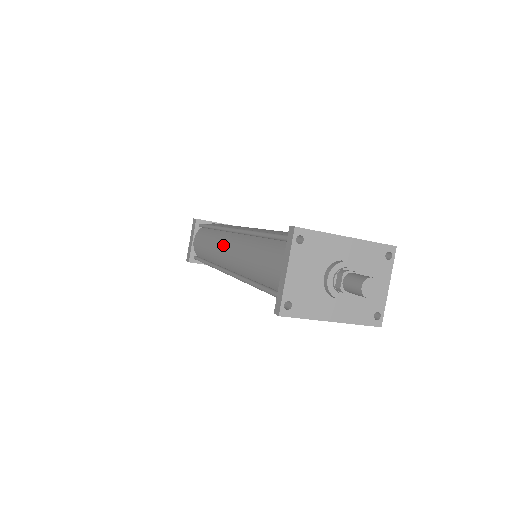
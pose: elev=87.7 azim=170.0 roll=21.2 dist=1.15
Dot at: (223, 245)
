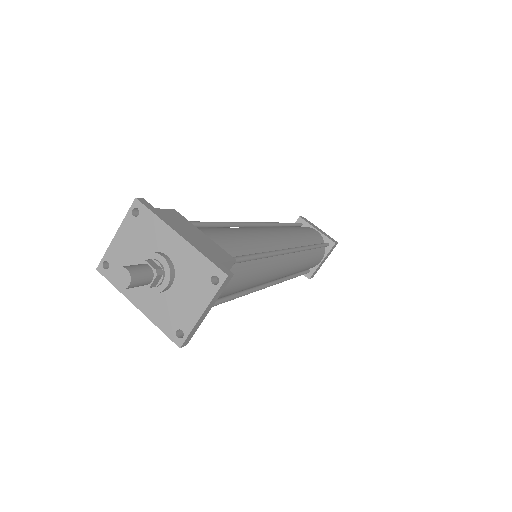
Dot at: occluded
